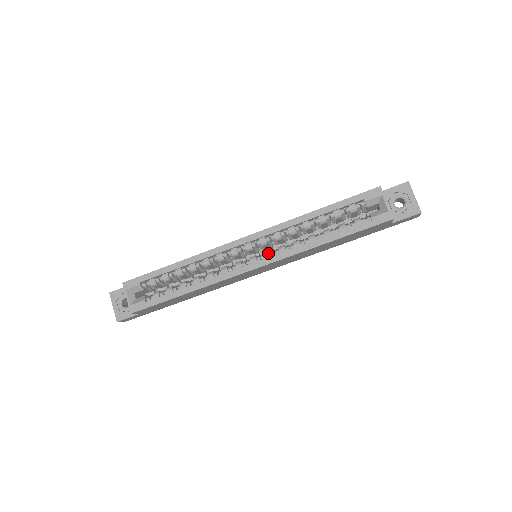
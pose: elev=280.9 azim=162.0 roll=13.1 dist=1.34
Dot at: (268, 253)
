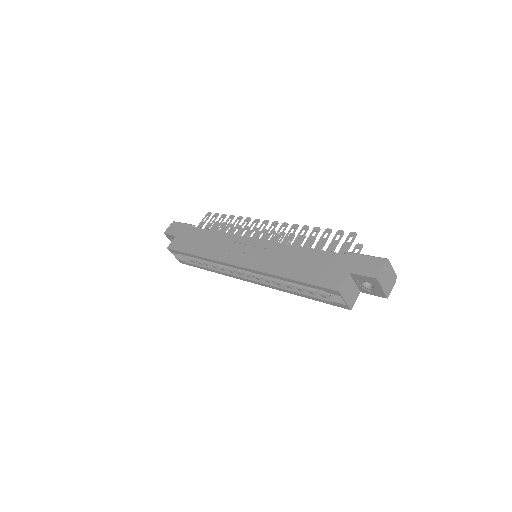
Dot at: (258, 278)
